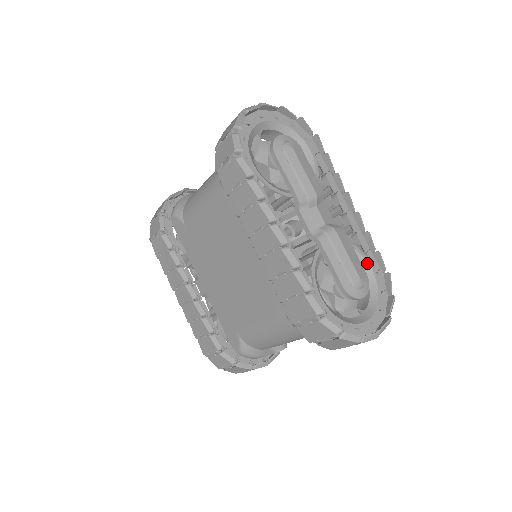
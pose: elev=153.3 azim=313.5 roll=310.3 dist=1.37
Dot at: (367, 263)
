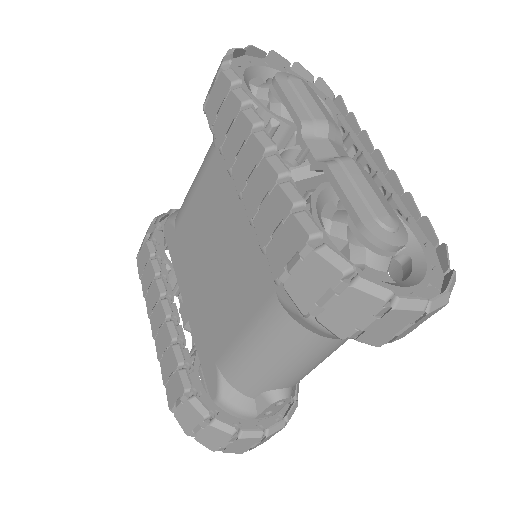
Dot at: (407, 228)
